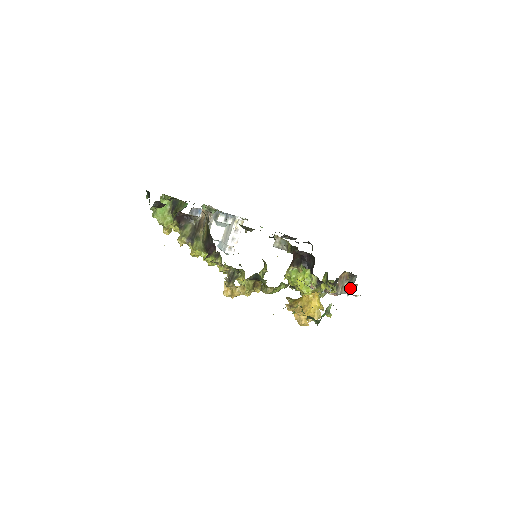
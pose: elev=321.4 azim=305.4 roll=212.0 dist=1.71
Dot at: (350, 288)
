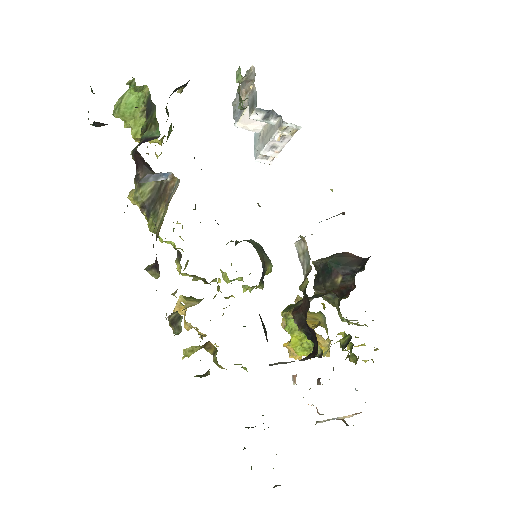
Dot at: (348, 415)
